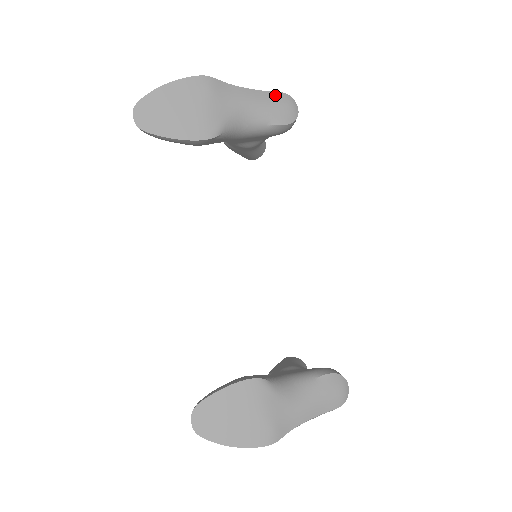
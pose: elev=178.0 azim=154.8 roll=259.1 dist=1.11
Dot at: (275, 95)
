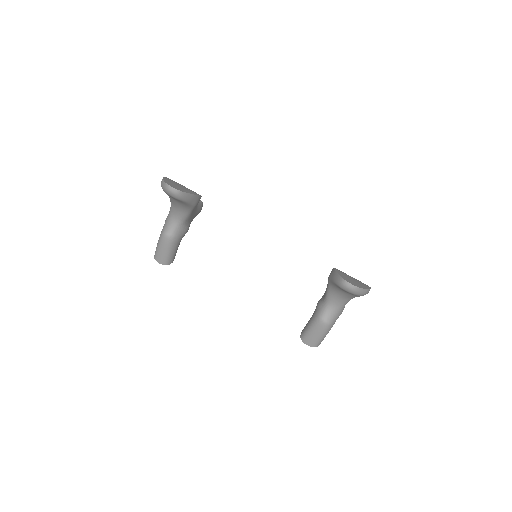
Dot at: occluded
